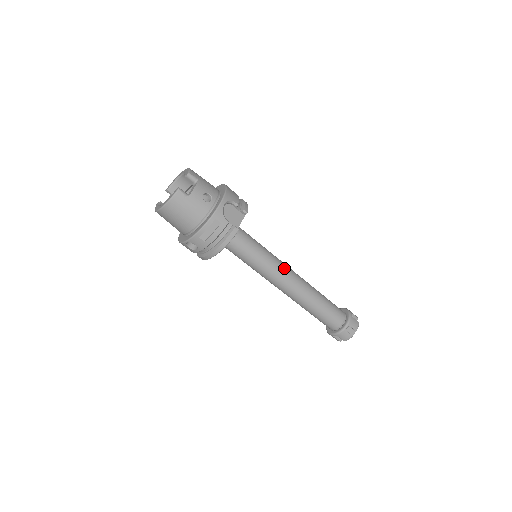
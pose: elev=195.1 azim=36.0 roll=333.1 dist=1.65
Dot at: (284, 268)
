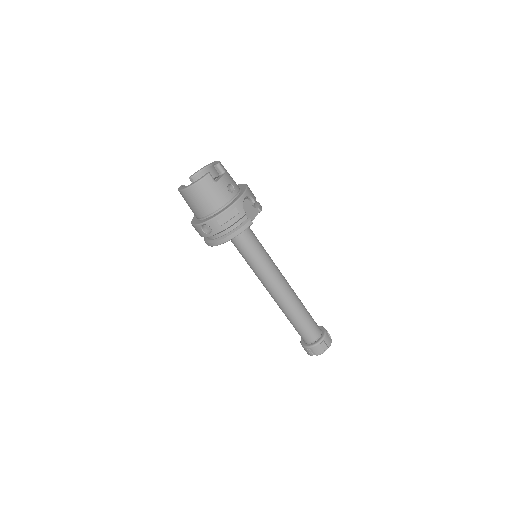
Dot at: (279, 272)
